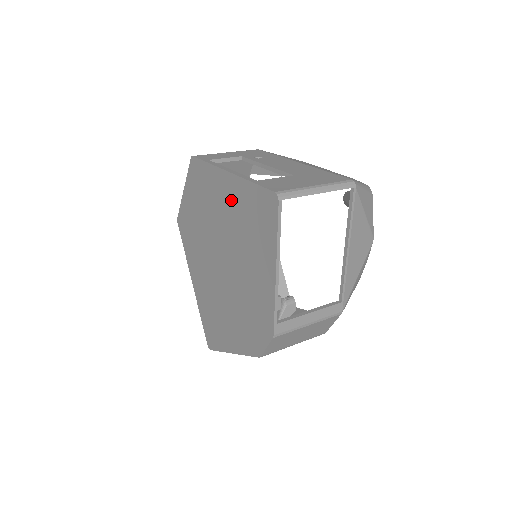
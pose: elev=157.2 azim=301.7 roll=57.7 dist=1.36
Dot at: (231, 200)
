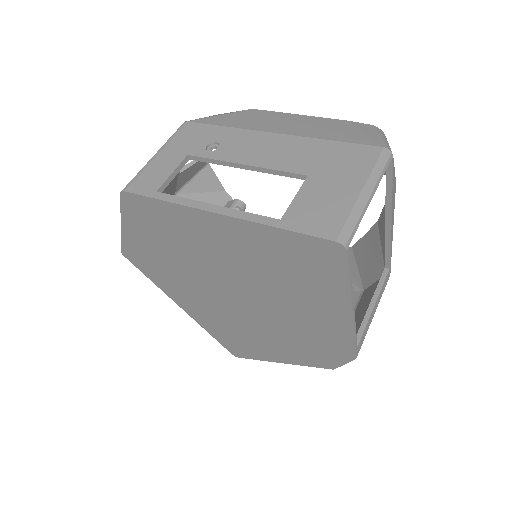
Dot at: (235, 243)
